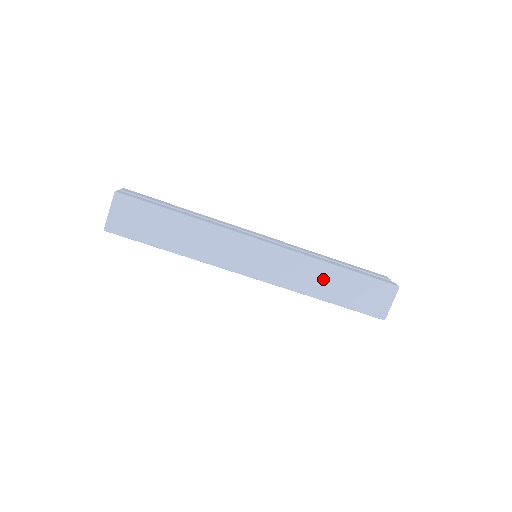
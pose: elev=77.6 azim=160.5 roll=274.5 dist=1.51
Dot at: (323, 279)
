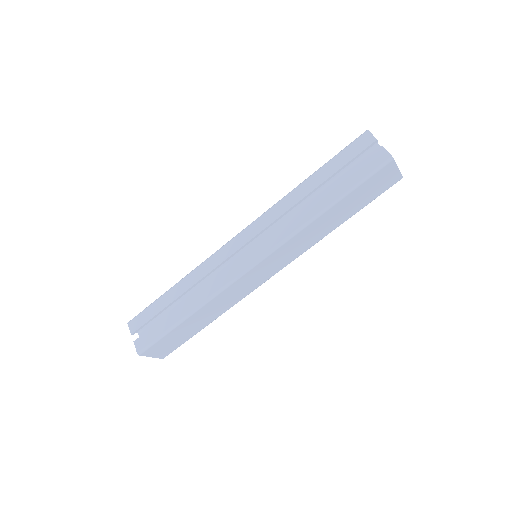
Dot at: (323, 225)
